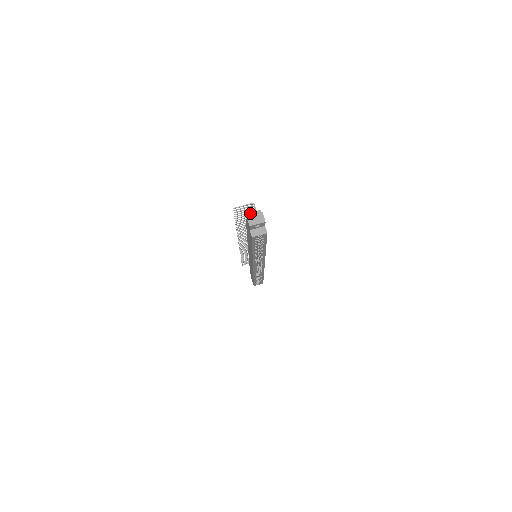
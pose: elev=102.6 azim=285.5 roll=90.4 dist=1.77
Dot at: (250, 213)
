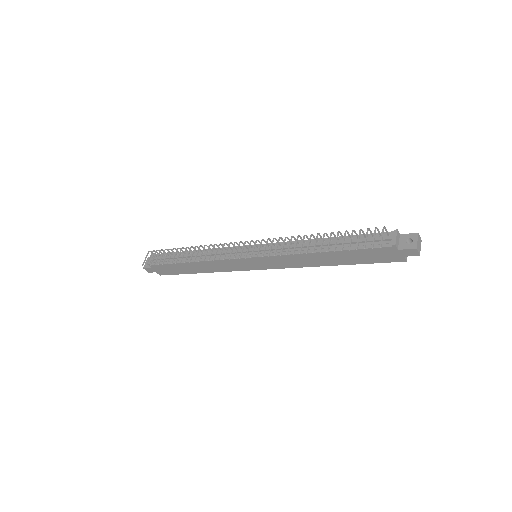
Dot at: (396, 240)
